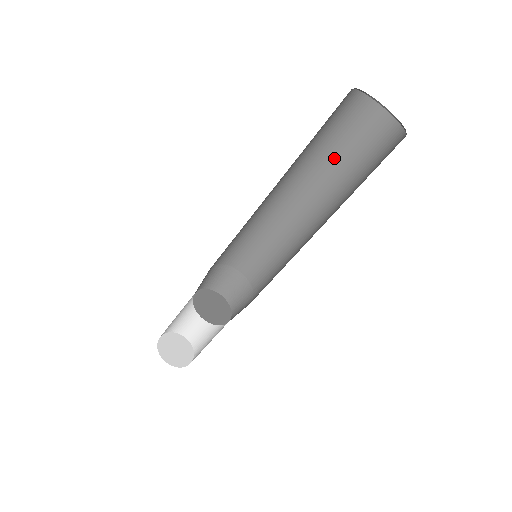
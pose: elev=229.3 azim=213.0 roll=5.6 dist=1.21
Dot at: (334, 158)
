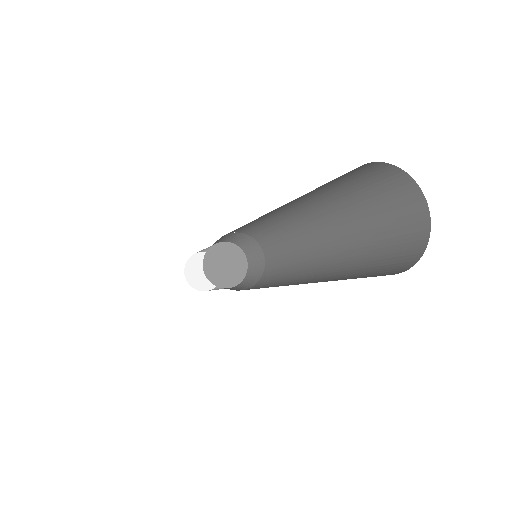
Dot at: (346, 201)
